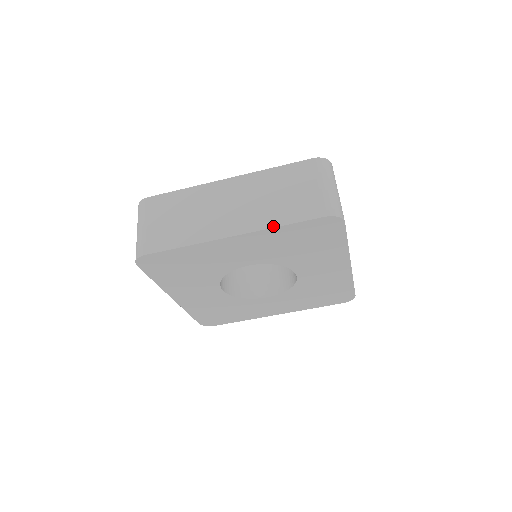
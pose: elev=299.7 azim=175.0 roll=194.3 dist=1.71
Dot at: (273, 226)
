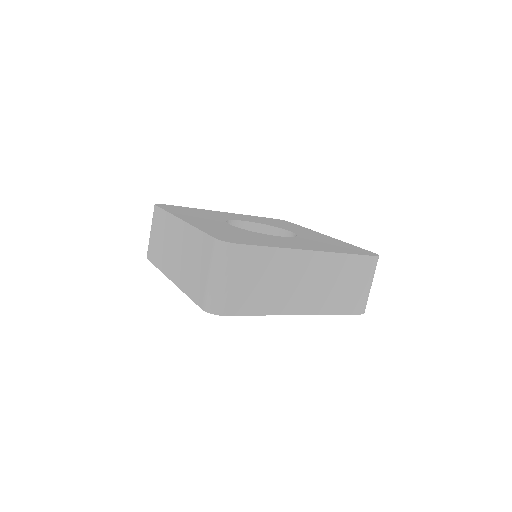
Dot at: (329, 314)
